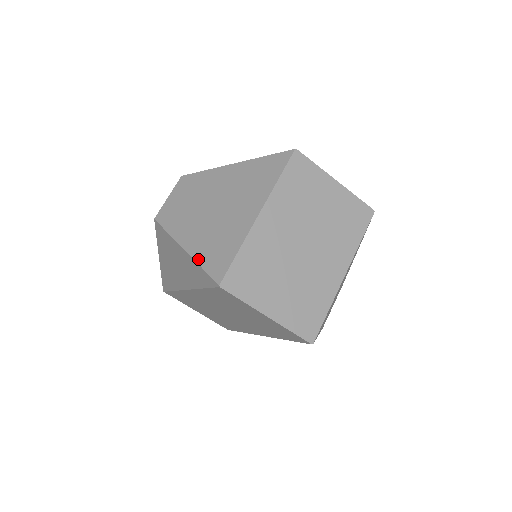
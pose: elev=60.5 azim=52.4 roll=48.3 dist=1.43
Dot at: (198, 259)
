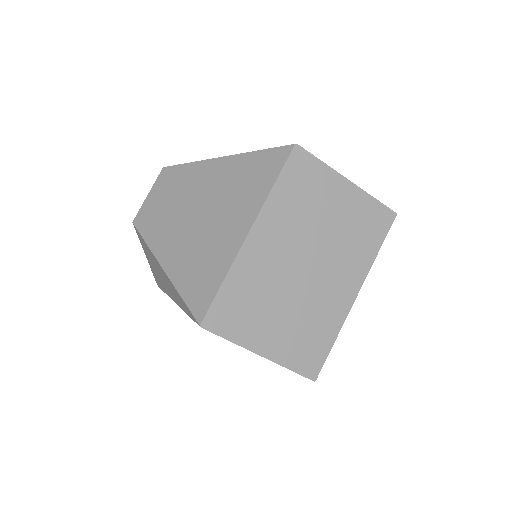
Dot at: (178, 285)
